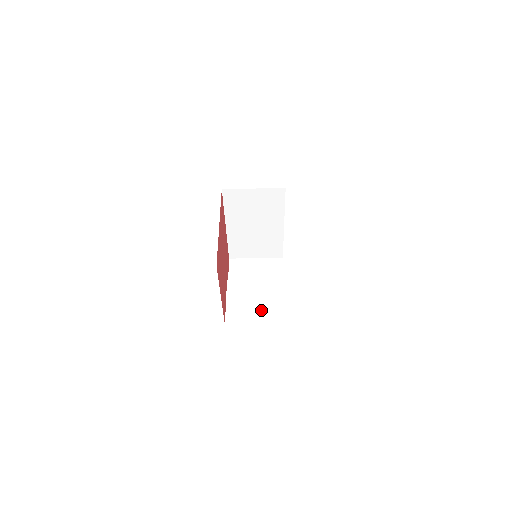
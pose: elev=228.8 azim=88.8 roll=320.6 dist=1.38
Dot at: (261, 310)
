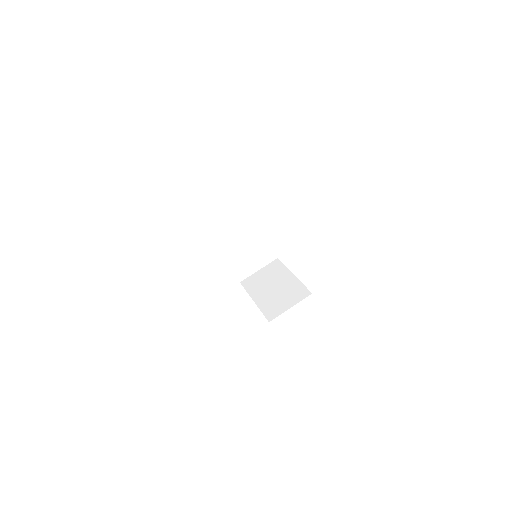
Dot at: occluded
